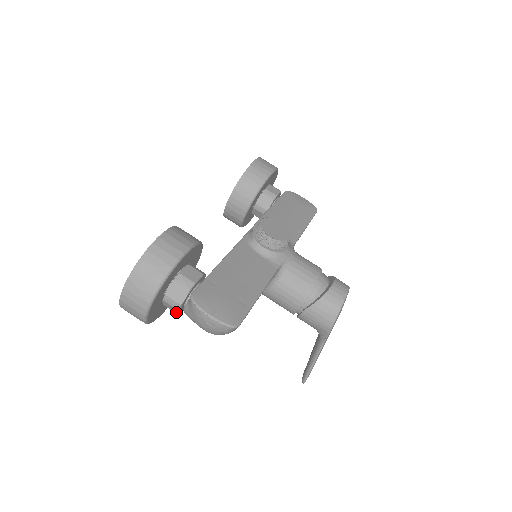
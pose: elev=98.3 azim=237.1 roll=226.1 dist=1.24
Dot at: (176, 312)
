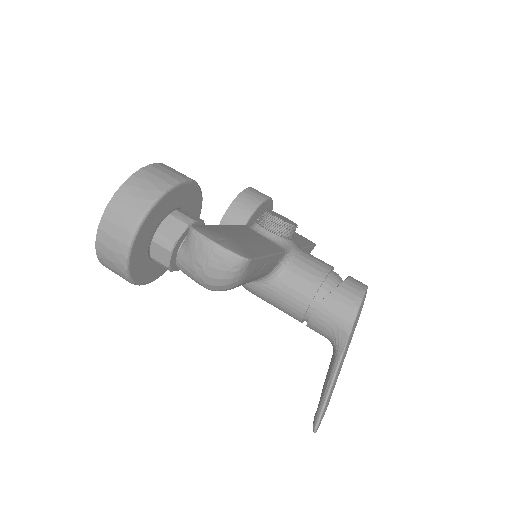
Dot at: (166, 262)
